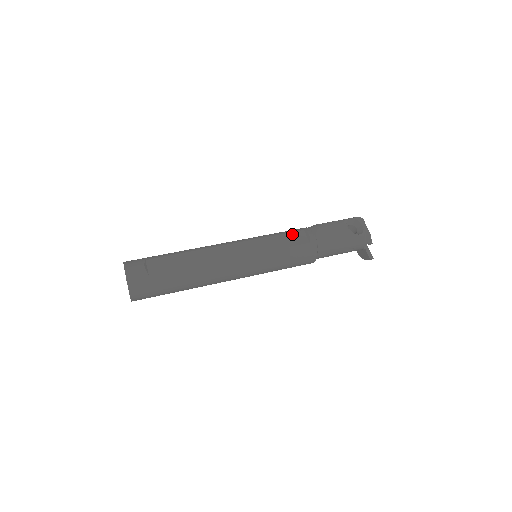
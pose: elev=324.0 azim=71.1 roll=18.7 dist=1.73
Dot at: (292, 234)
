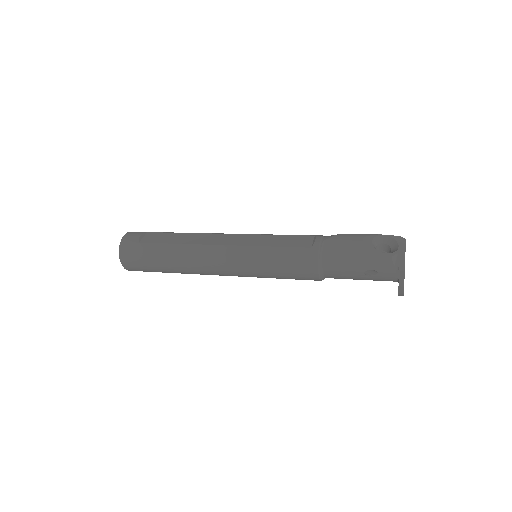
Dot at: (298, 237)
